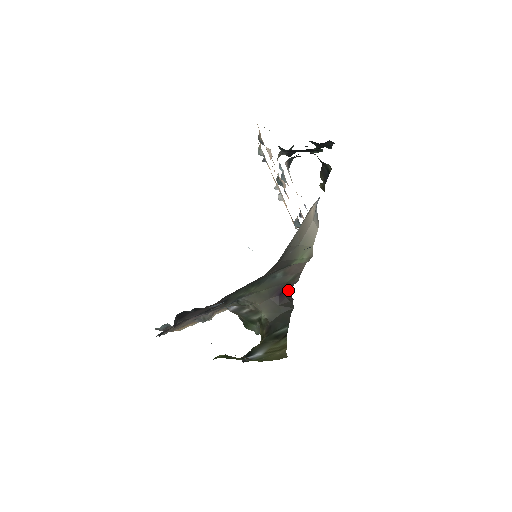
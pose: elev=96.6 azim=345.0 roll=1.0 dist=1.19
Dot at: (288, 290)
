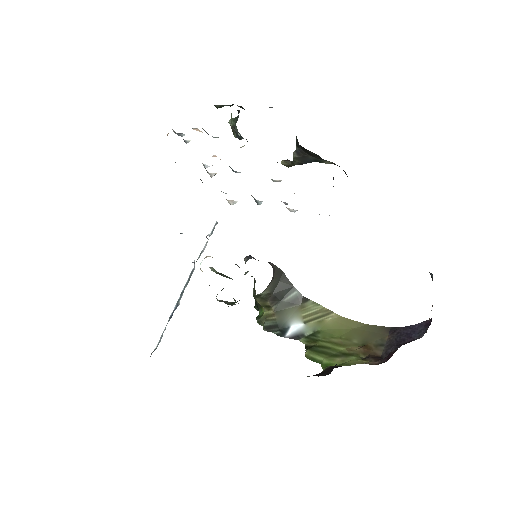
Dot at: occluded
